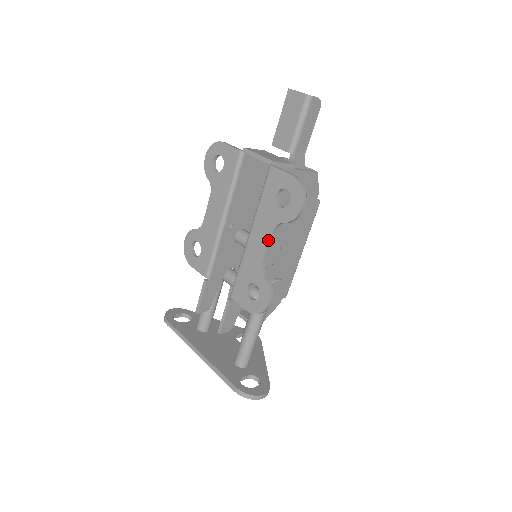
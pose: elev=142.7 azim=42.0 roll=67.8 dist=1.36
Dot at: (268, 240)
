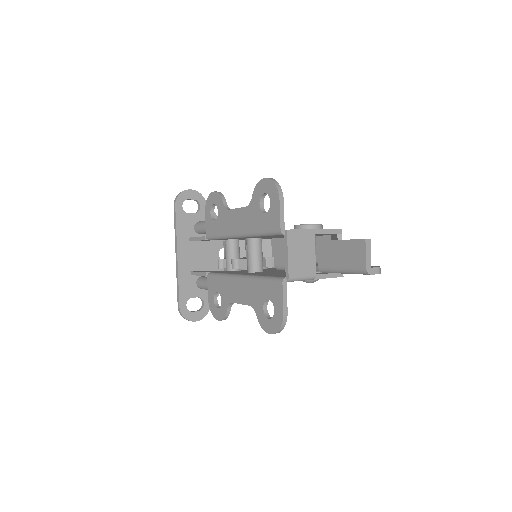
Dot at: (244, 303)
